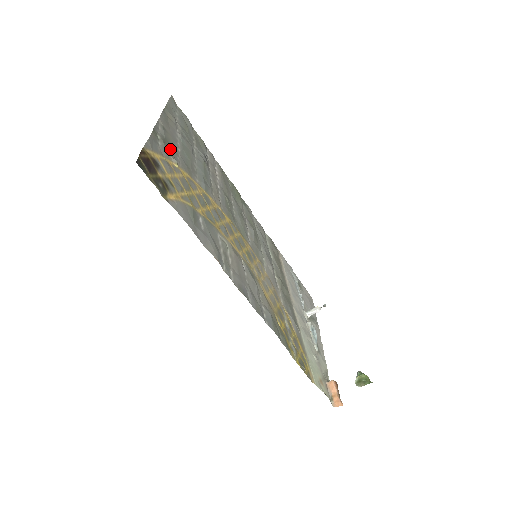
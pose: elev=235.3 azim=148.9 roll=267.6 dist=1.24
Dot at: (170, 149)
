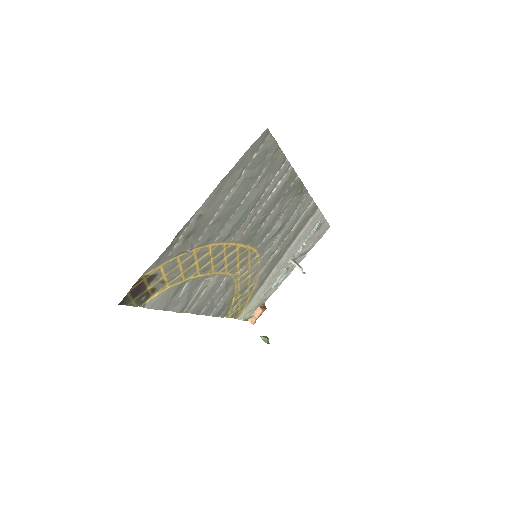
Dot at: (192, 238)
